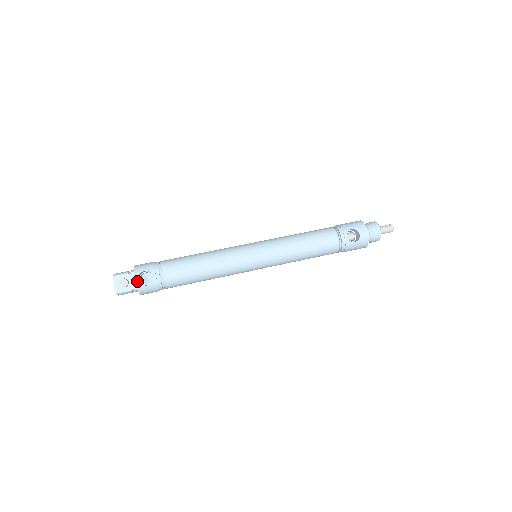
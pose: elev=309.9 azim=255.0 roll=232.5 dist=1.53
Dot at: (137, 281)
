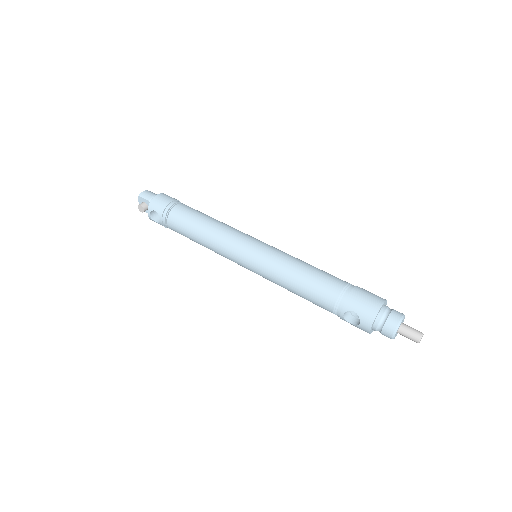
Dot at: (149, 215)
